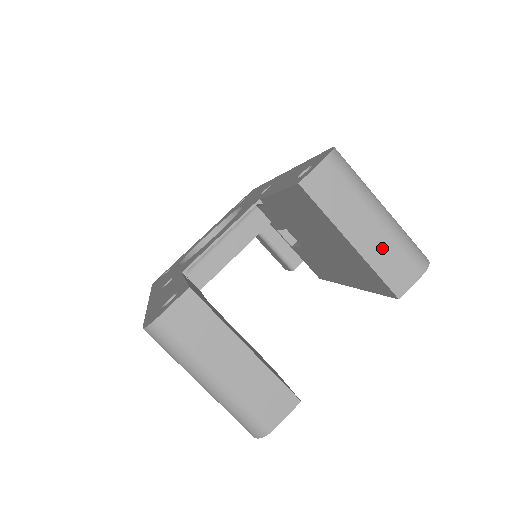
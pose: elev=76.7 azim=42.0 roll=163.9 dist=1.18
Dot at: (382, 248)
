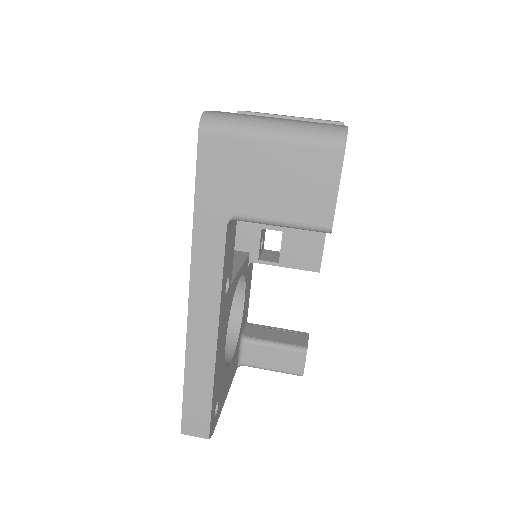
Dot at: occluded
